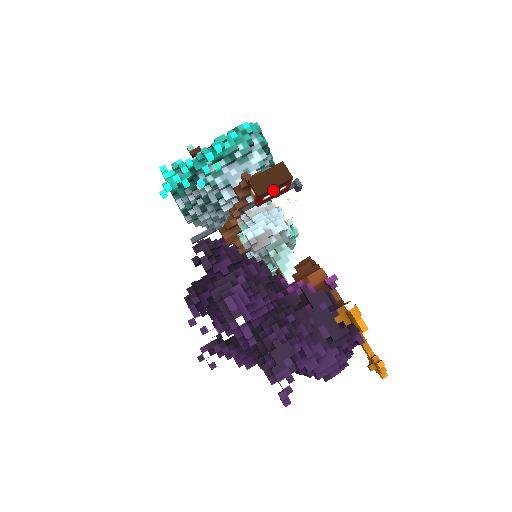
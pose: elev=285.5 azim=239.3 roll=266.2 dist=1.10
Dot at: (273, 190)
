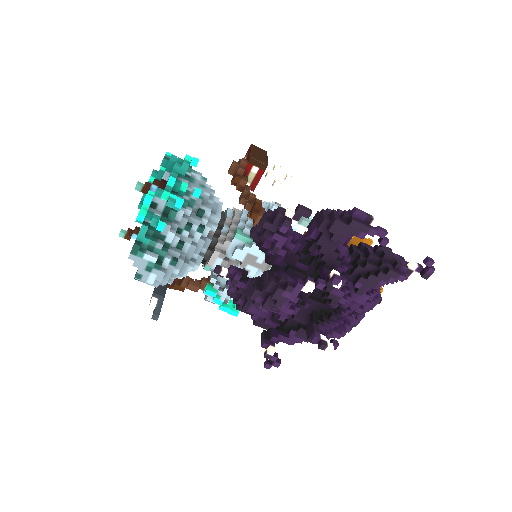
Dot at: occluded
